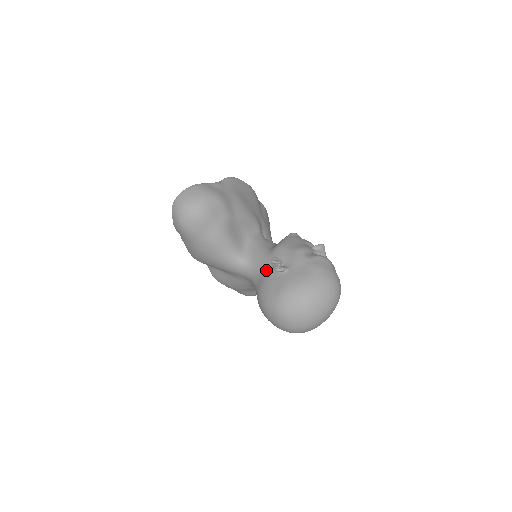
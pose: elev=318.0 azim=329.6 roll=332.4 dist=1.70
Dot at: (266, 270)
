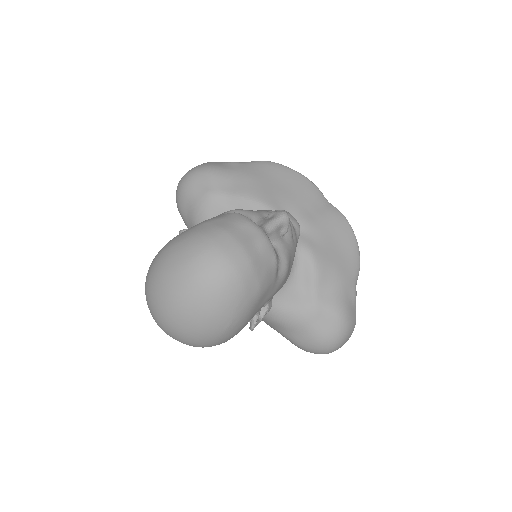
Dot at: occluded
